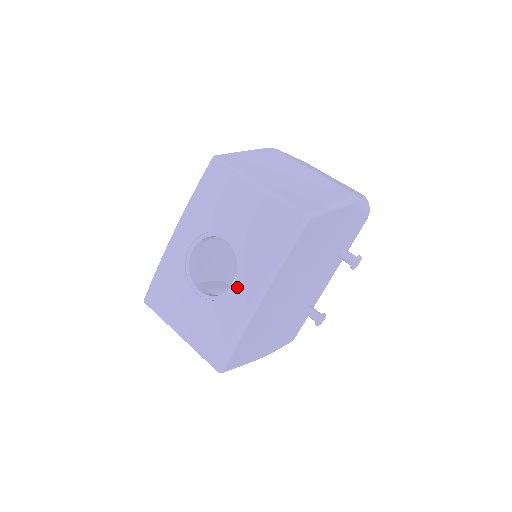
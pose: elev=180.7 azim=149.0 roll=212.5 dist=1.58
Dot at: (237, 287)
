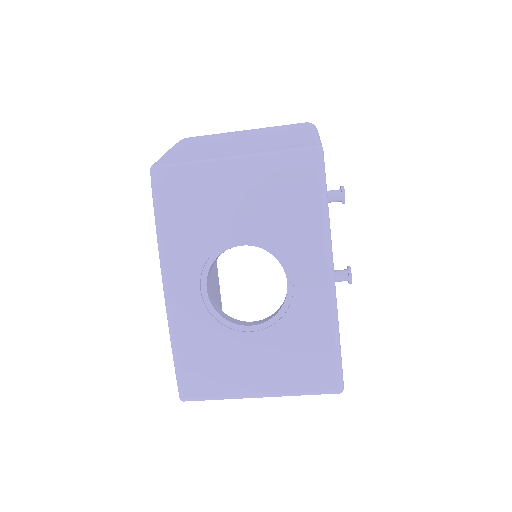
Dot at: (296, 283)
